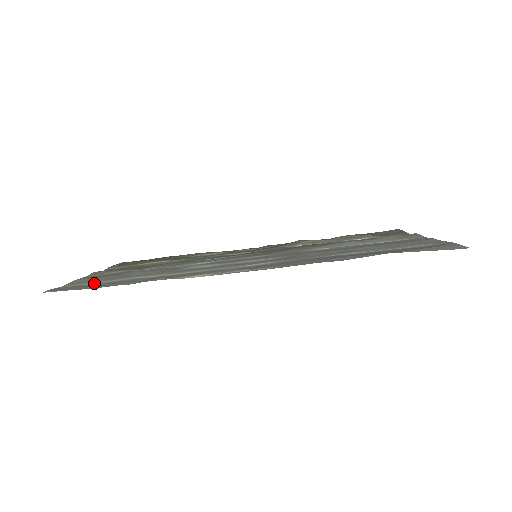
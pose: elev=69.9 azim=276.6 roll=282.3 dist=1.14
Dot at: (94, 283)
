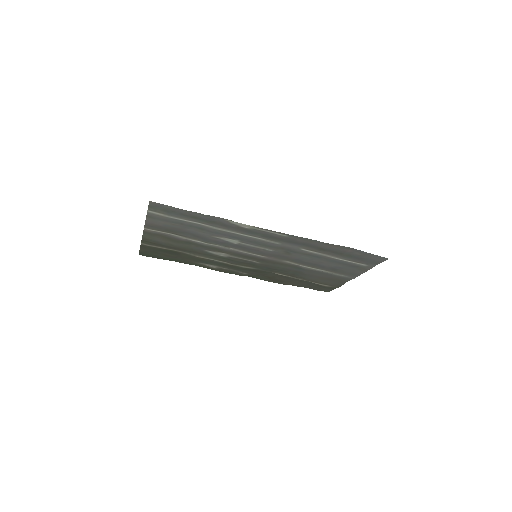
Dot at: (171, 217)
